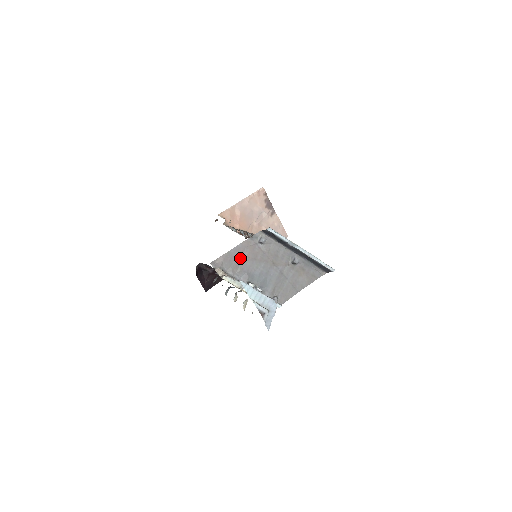
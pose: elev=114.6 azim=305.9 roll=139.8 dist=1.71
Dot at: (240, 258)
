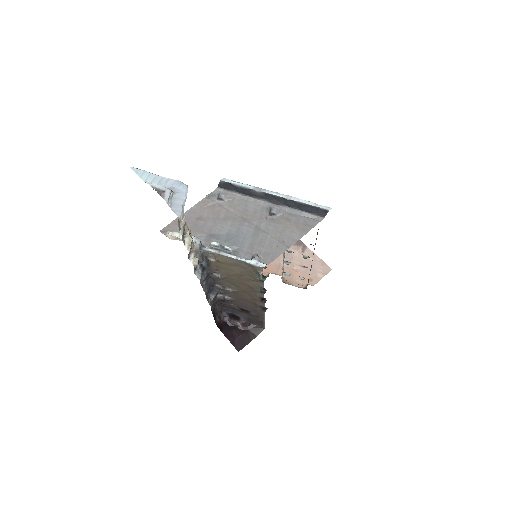
Dot at: (197, 220)
